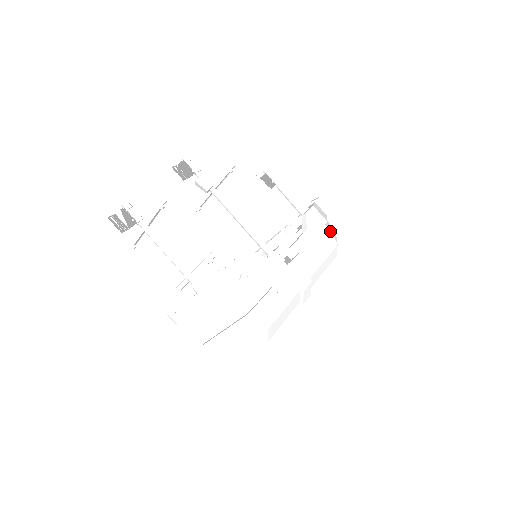
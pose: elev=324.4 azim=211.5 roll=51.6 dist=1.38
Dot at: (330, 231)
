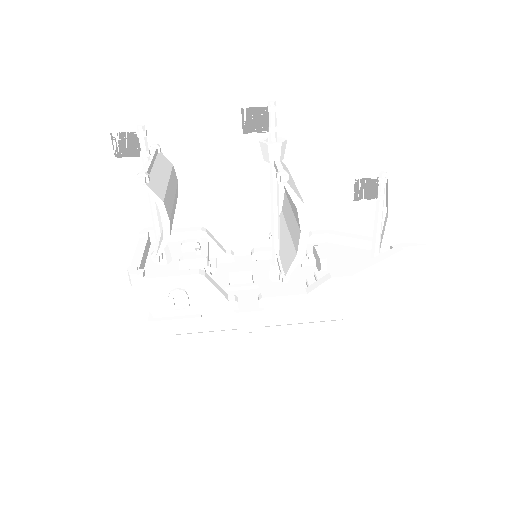
Dot at: (346, 307)
